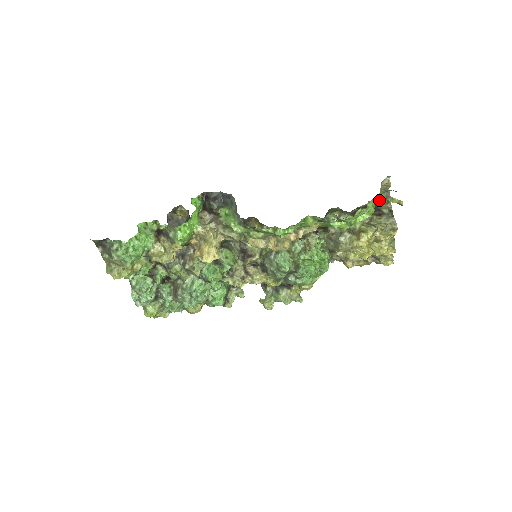
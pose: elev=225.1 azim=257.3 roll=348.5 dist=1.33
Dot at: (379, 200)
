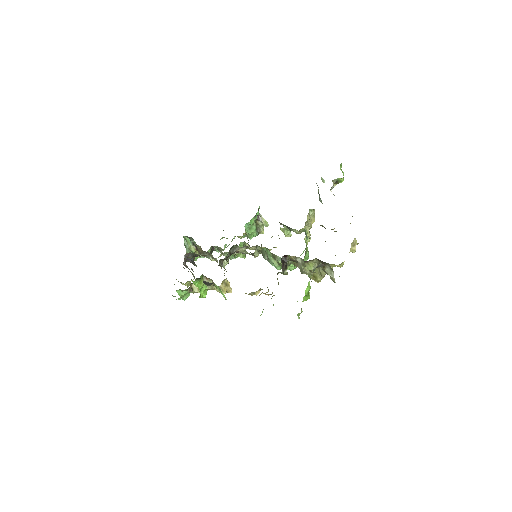
Dot at: (316, 267)
